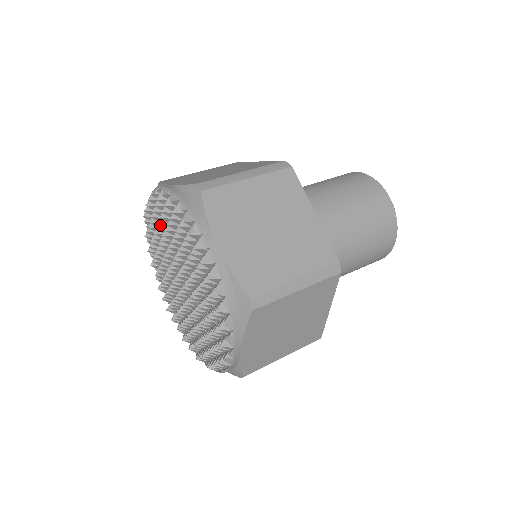
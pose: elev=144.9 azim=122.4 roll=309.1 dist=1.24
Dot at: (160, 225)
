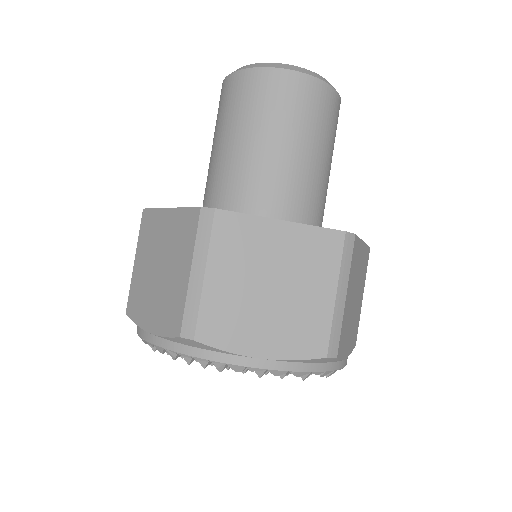
Dot at: occluded
